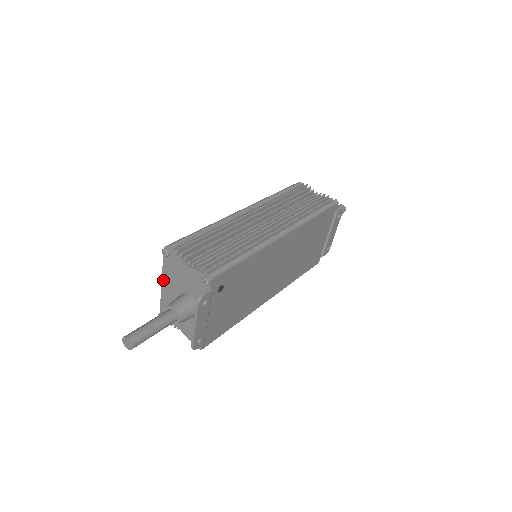
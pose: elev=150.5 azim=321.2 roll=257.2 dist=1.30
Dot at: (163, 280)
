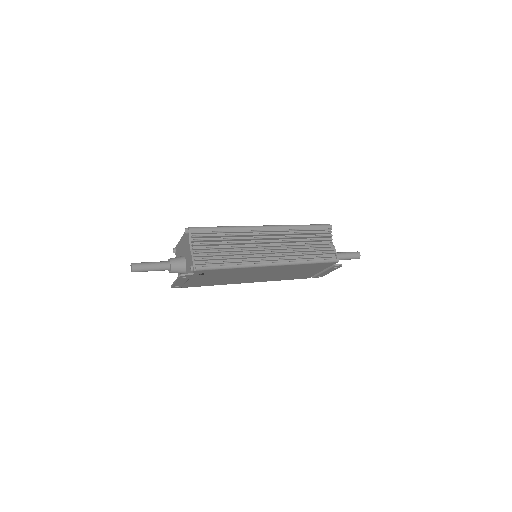
Dot at: (182, 238)
